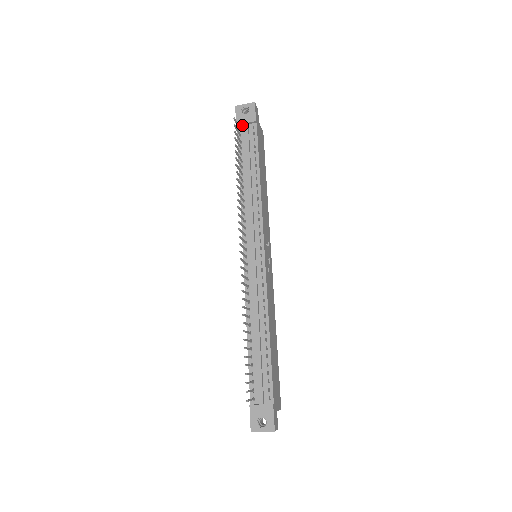
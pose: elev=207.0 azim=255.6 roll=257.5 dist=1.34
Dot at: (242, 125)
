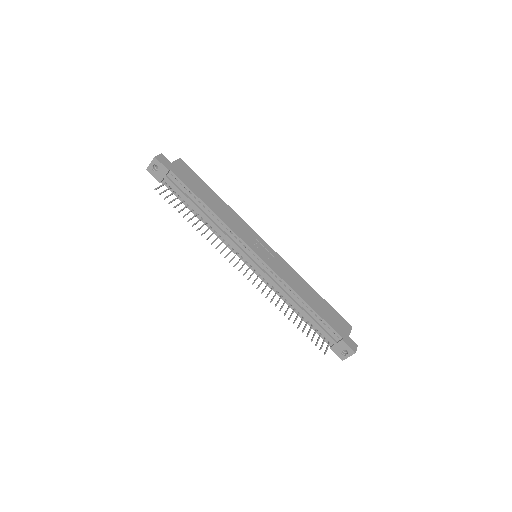
Dot at: (164, 179)
